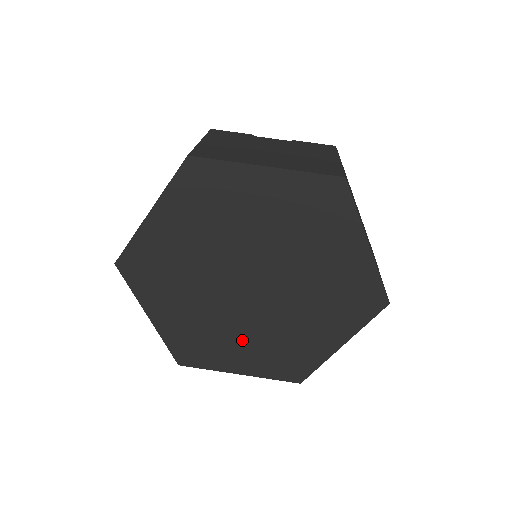
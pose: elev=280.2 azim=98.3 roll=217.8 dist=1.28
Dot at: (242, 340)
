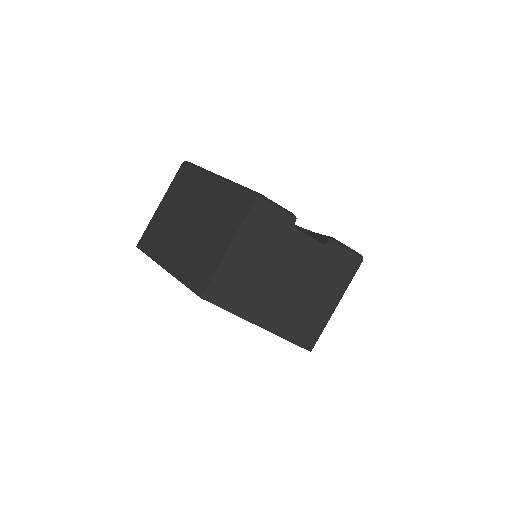
Dot at: occluded
